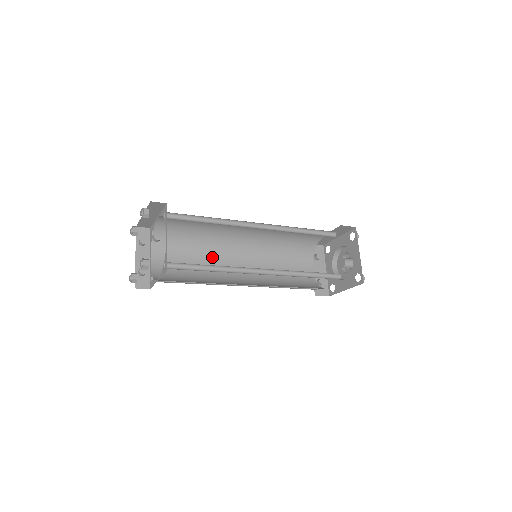
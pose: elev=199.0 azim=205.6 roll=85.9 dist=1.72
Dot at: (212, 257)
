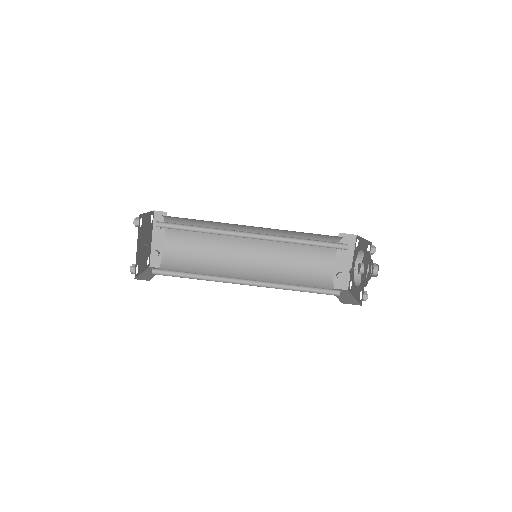
Dot at: (223, 243)
